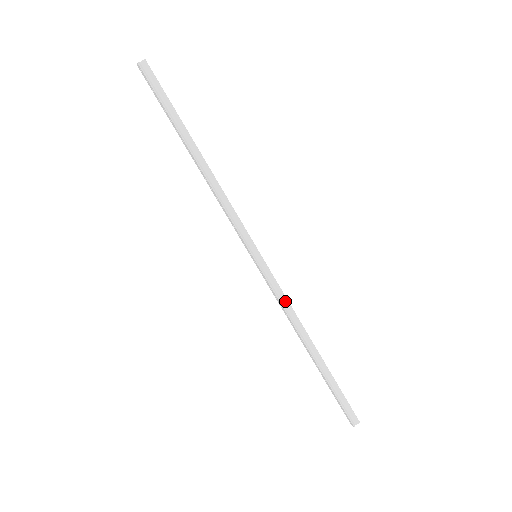
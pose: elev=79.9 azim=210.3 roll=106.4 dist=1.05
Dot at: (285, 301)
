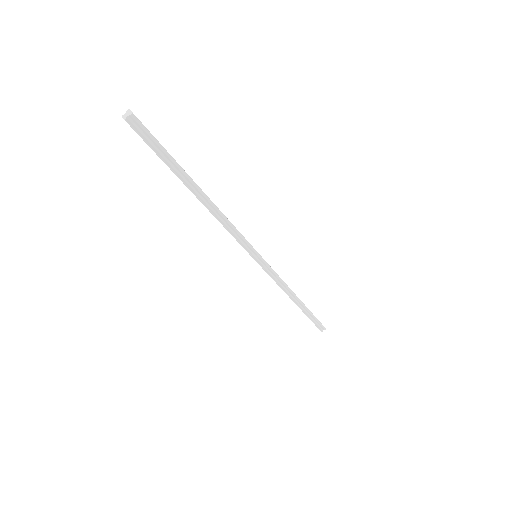
Dot at: (279, 280)
